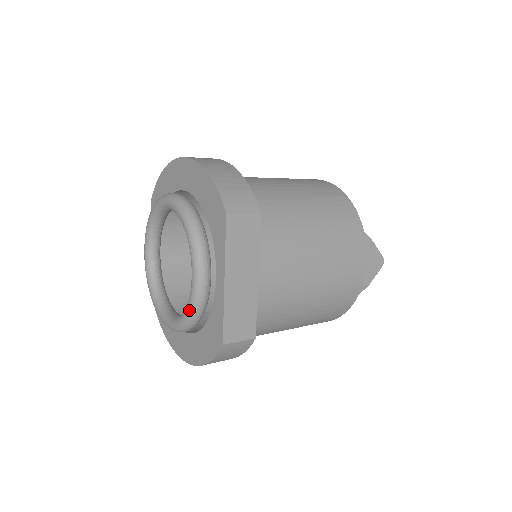
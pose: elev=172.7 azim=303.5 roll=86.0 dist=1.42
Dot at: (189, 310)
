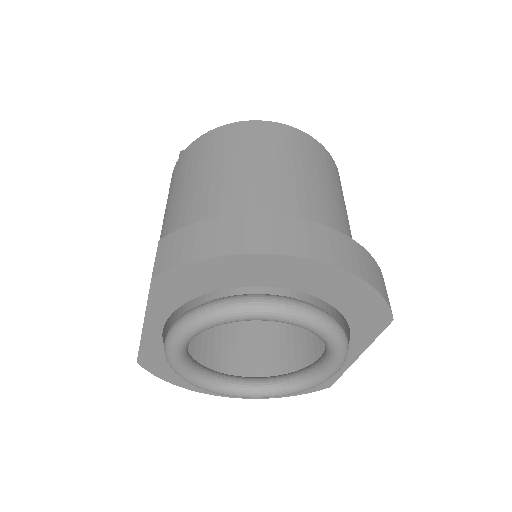
Dot at: occluded
